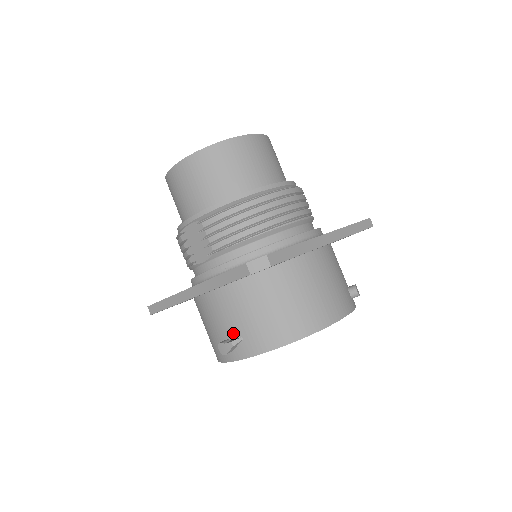
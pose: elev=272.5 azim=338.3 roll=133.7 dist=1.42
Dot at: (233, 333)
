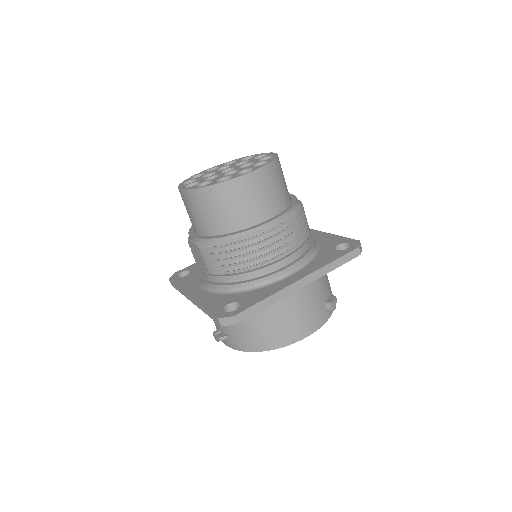
Dot at: (222, 330)
